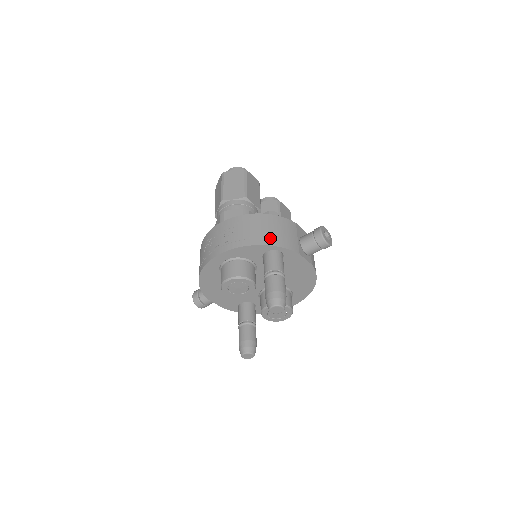
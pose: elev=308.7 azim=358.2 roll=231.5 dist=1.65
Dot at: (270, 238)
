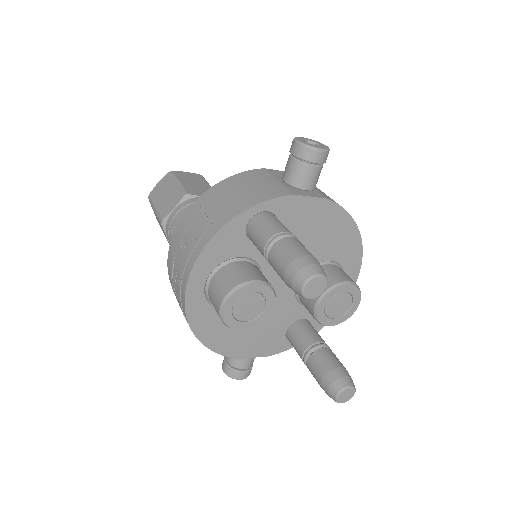
Dot at: (236, 205)
